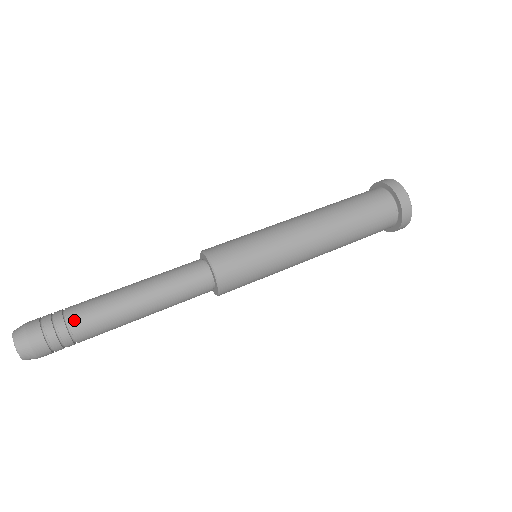
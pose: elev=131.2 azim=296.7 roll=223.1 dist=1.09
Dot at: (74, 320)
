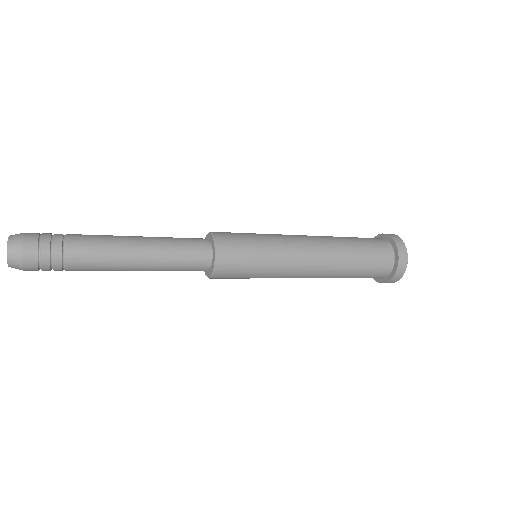
Dot at: (72, 238)
